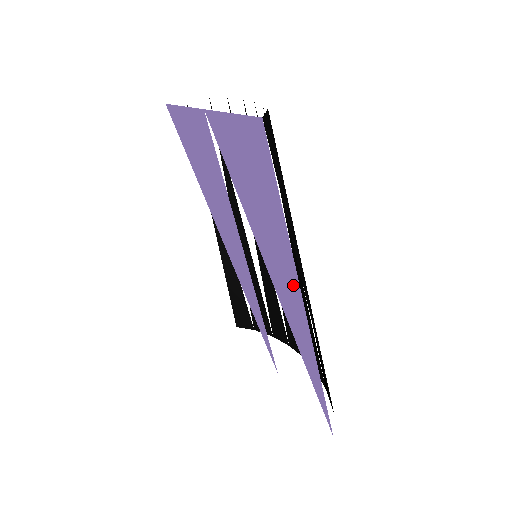
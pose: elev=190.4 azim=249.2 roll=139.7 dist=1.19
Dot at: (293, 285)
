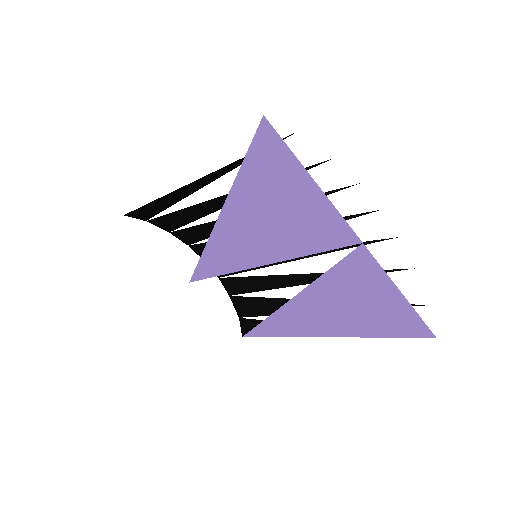
Dot at: (319, 330)
